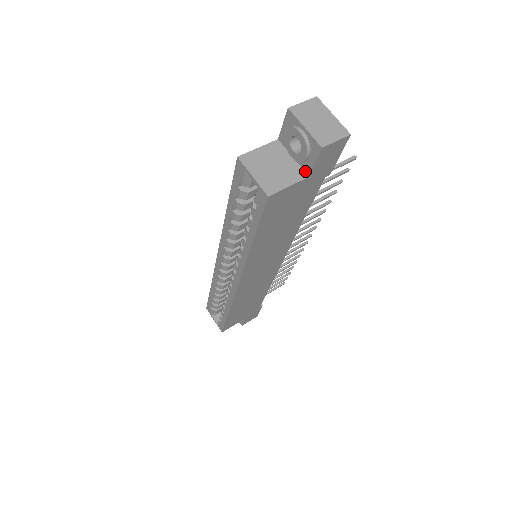
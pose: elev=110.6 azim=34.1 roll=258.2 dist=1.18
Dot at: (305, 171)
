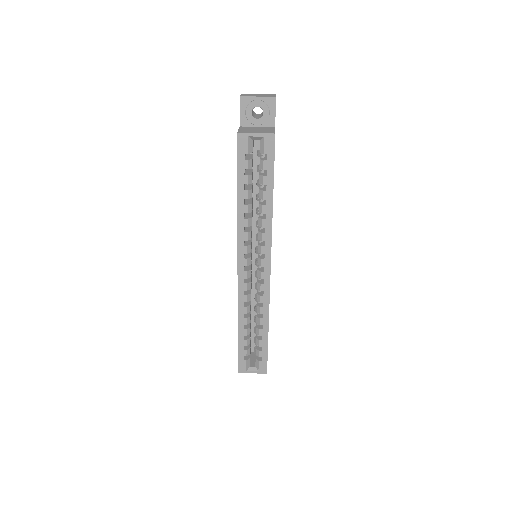
Dot at: (270, 126)
